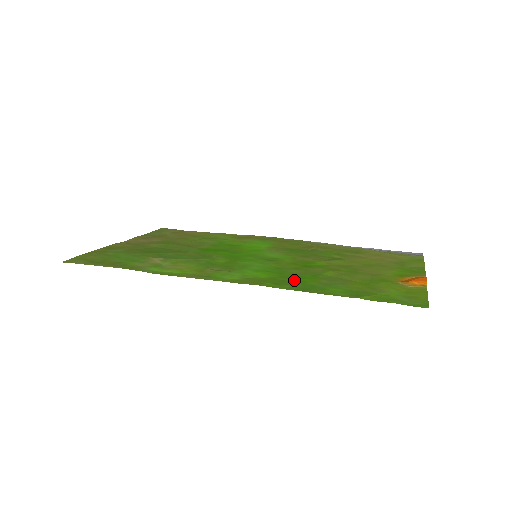
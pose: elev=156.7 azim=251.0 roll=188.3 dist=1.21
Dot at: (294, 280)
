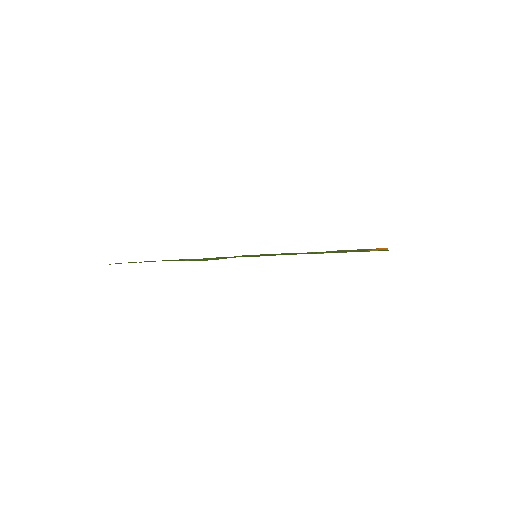
Dot at: occluded
